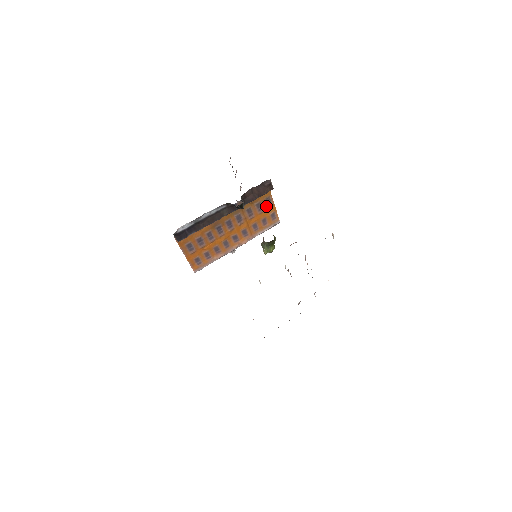
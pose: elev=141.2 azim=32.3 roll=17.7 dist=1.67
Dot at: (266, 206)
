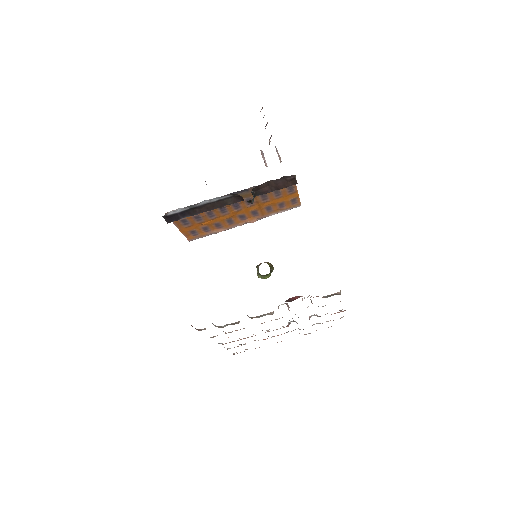
Dot at: (286, 192)
